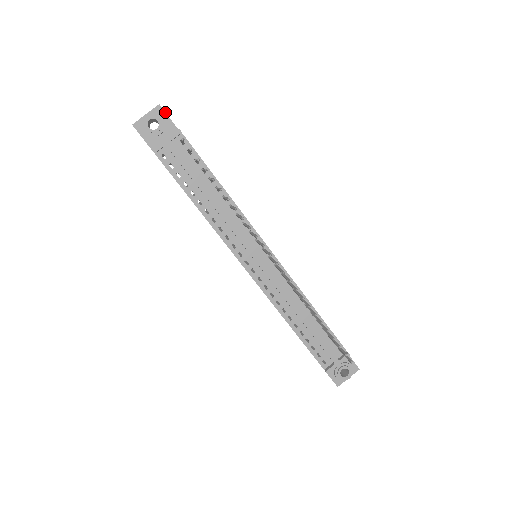
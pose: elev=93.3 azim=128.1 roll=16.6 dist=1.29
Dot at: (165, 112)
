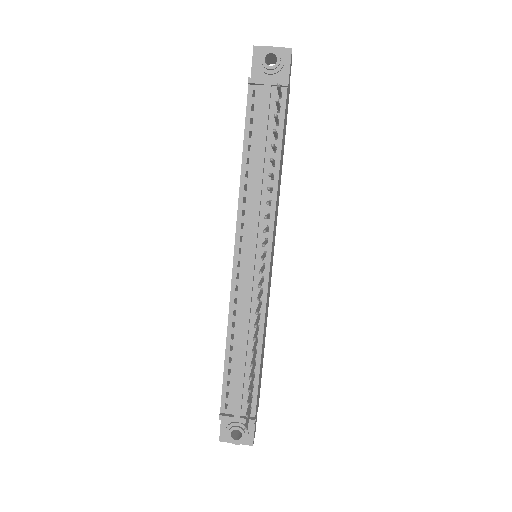
Dot at: occluded
